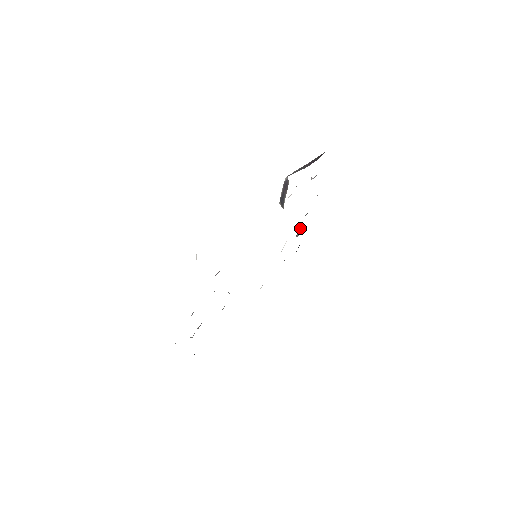
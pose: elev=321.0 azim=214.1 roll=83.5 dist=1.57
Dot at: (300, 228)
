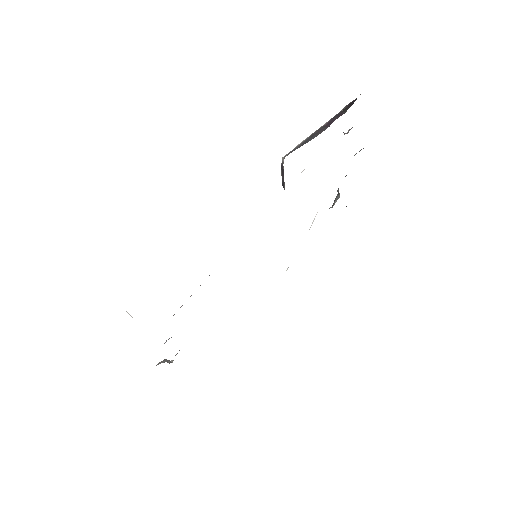
Dot at: occluded
